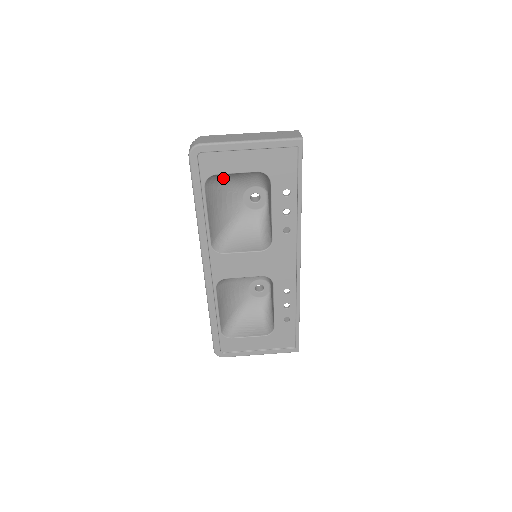
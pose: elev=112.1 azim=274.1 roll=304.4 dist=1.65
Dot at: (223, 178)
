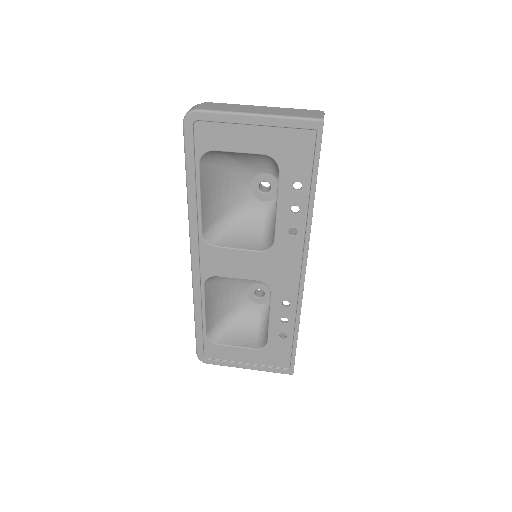
Dot at: (226, 157)
